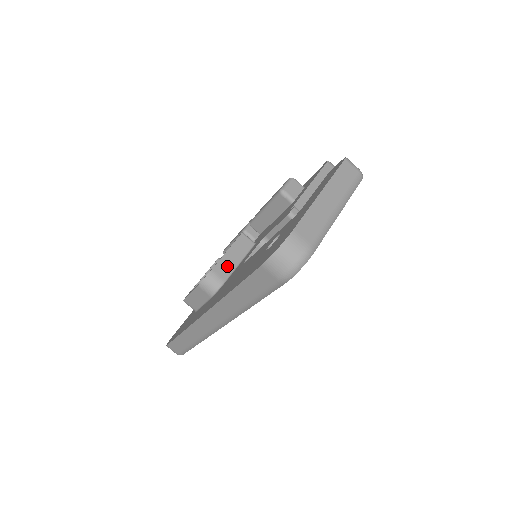
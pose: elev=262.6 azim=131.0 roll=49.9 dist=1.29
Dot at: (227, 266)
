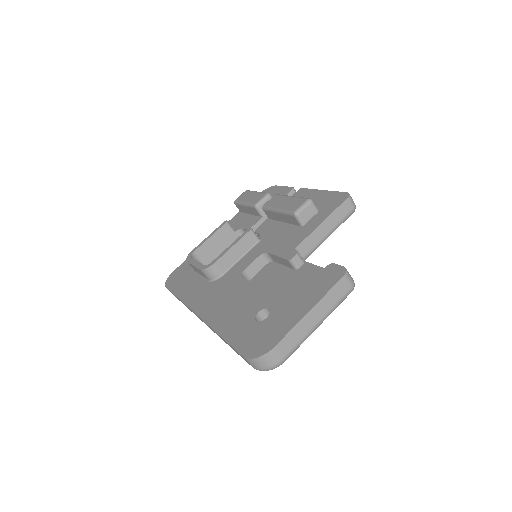
Dot at: (229, 261)
